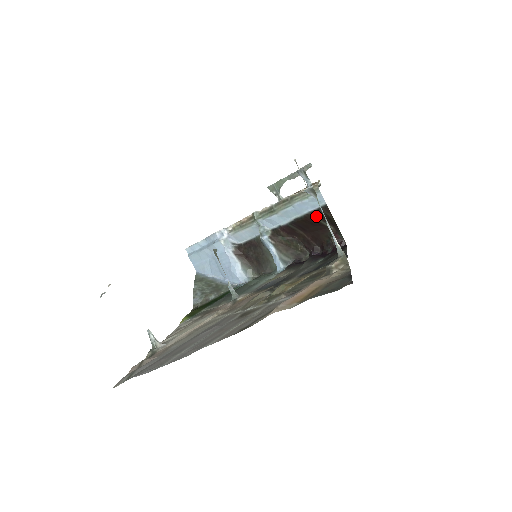
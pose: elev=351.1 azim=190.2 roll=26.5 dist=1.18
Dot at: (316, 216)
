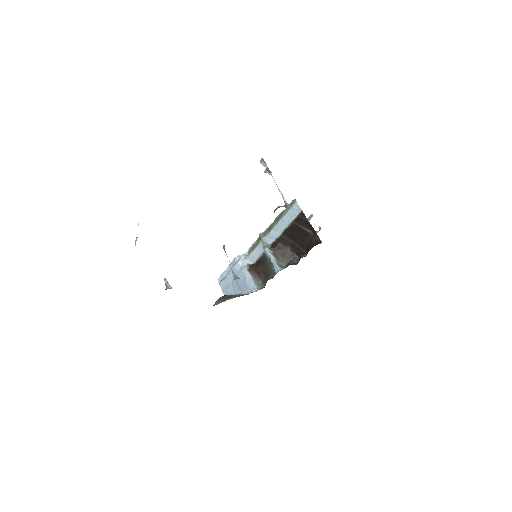
Dot at: (298, 223)
